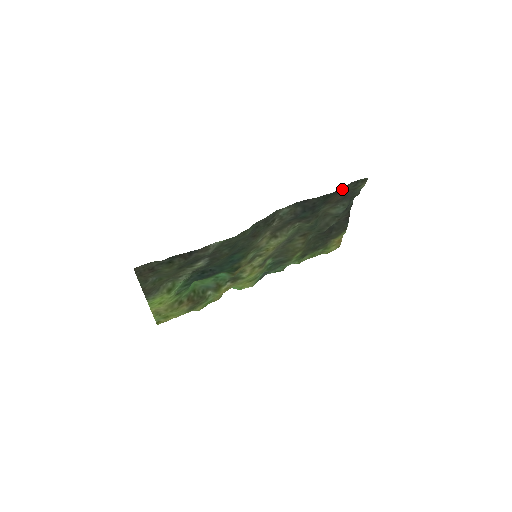
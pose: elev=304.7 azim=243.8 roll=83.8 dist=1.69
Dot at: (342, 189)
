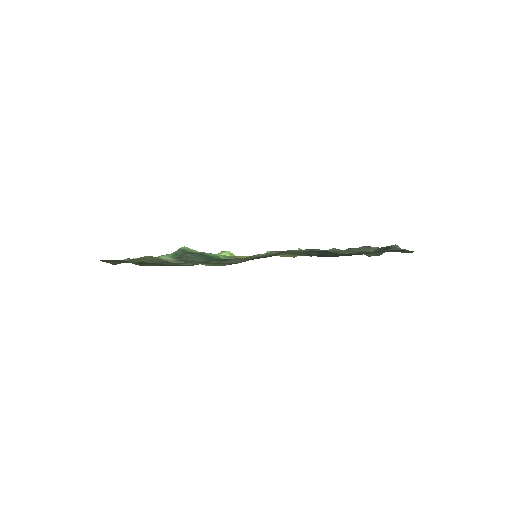
Dot at: occluded
